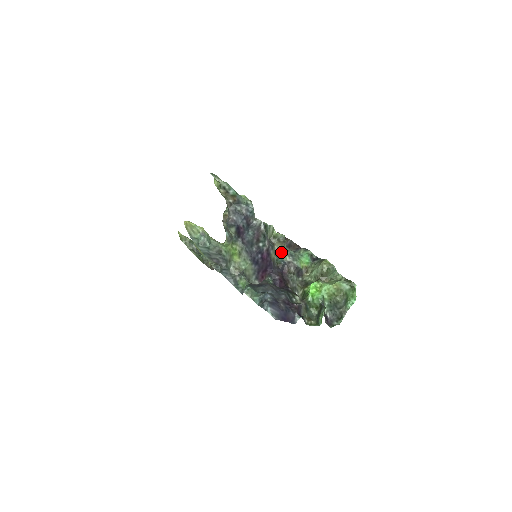
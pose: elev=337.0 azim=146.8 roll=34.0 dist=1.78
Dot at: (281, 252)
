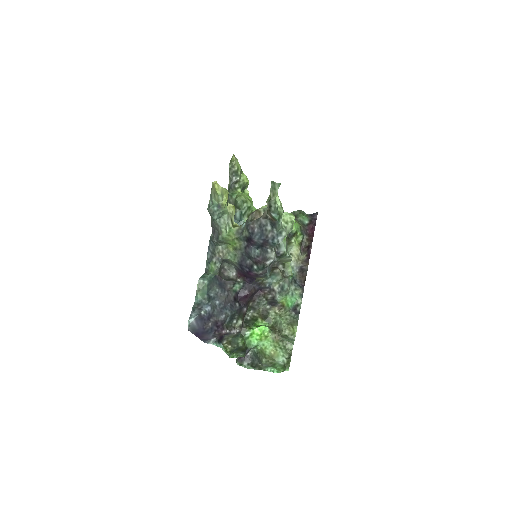
Dot at: (277, 277)
